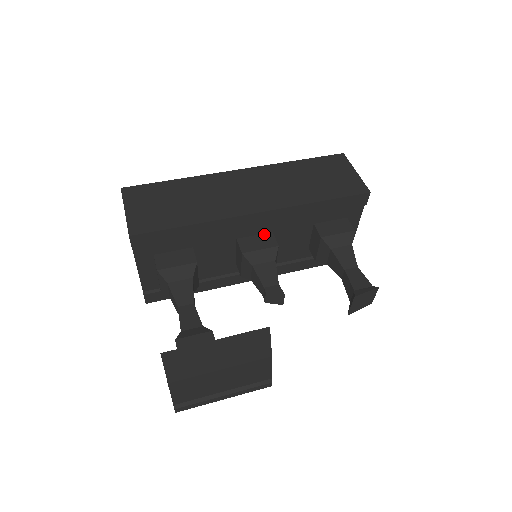
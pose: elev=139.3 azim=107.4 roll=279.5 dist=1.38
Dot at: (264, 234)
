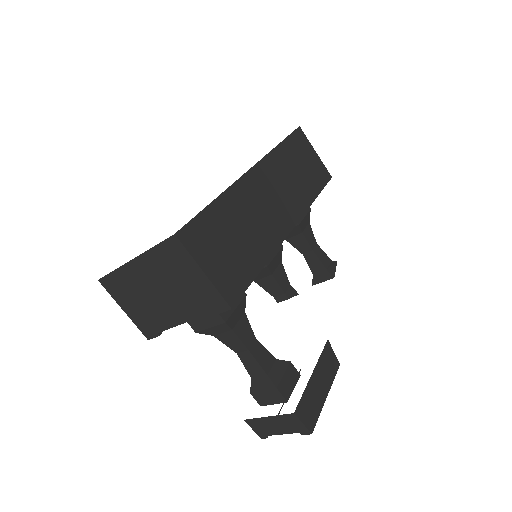
Dot at: occluded
